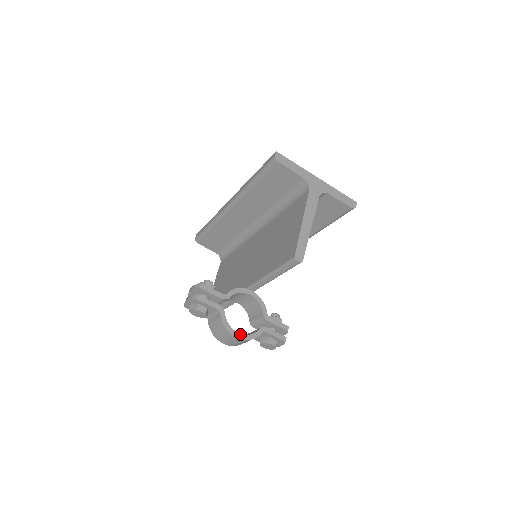
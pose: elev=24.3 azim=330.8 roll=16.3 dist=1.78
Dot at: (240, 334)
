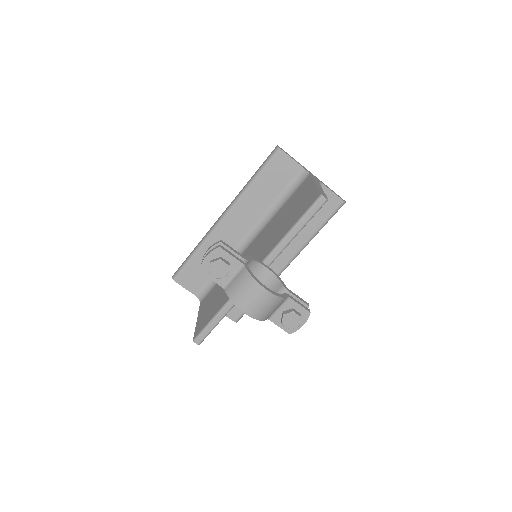
Dot at: (268, 289)
